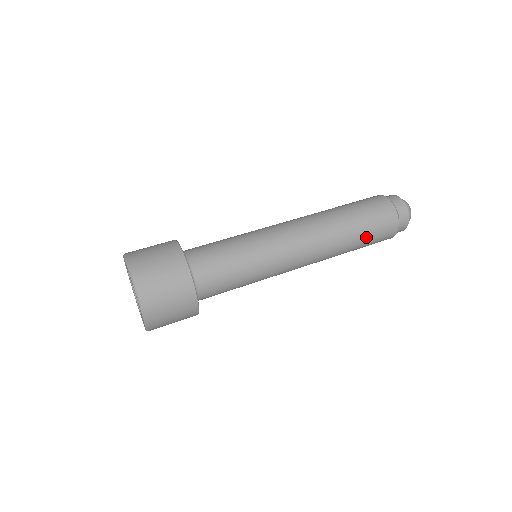
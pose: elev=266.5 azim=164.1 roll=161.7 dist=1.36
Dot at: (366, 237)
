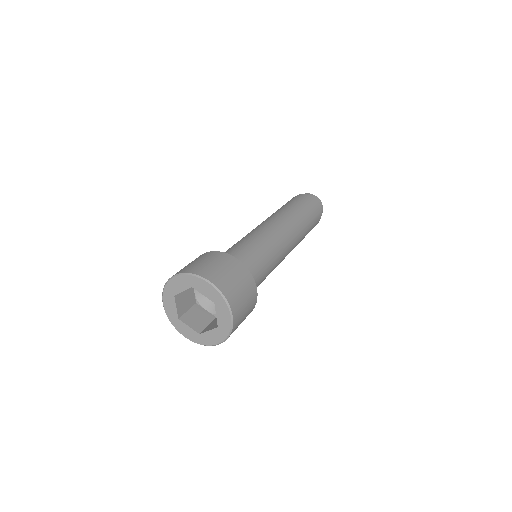
Dot at: occluded
